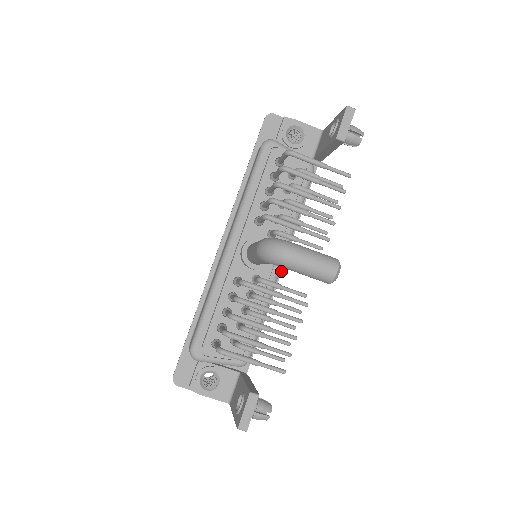
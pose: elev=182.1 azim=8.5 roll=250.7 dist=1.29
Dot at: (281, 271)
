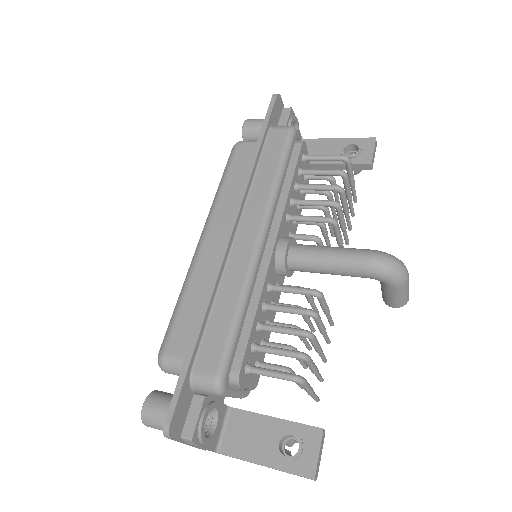
Dot at: occluded
